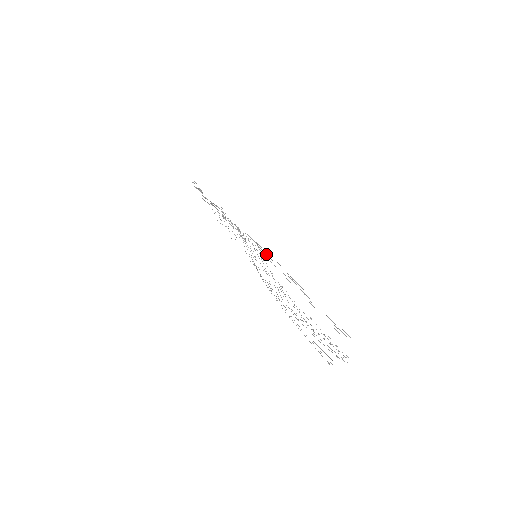
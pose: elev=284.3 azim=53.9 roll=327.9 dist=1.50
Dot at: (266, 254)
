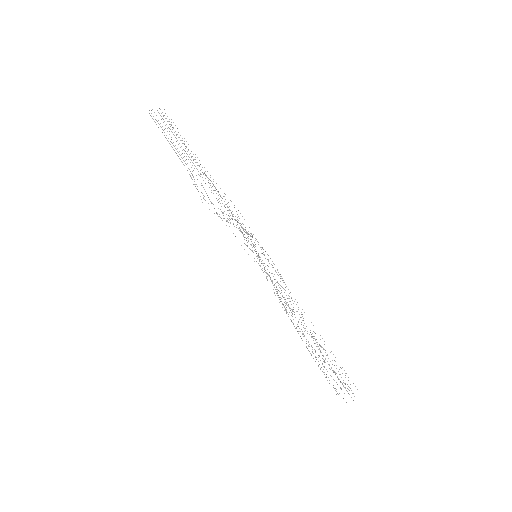
Dot at: occluded
